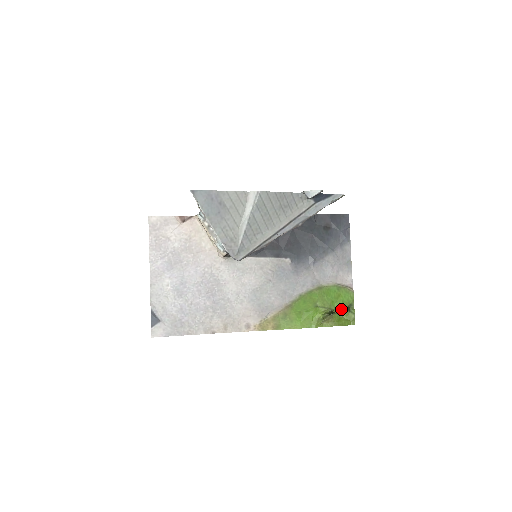
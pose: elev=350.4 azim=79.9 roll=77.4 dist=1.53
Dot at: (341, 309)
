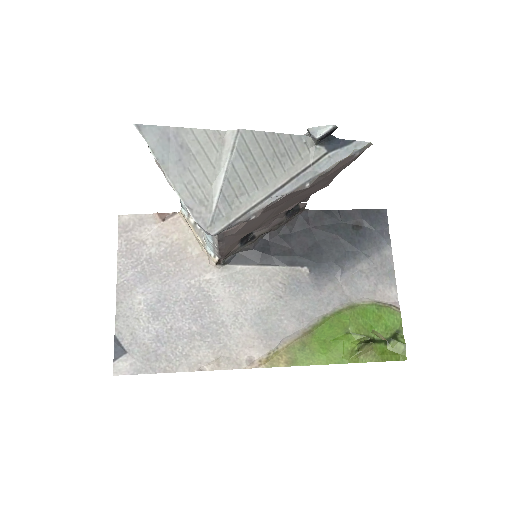
Dot at: (384, 337)
